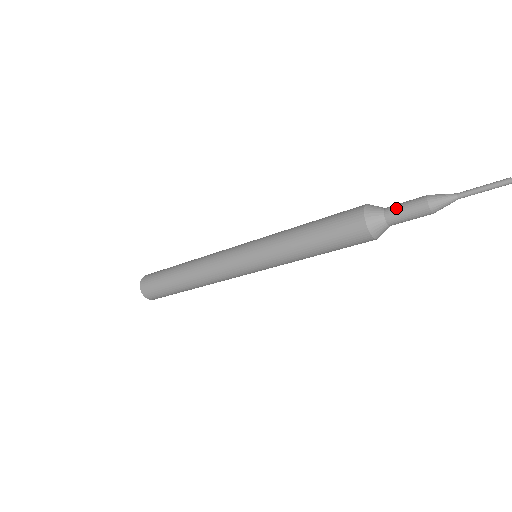
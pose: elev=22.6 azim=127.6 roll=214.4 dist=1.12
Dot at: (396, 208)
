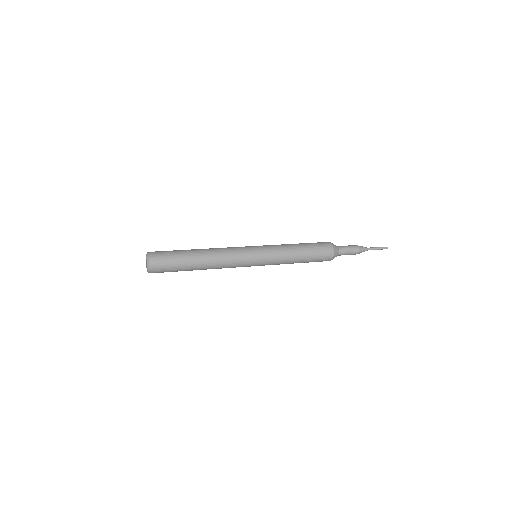
Dot at: (345, 252)
